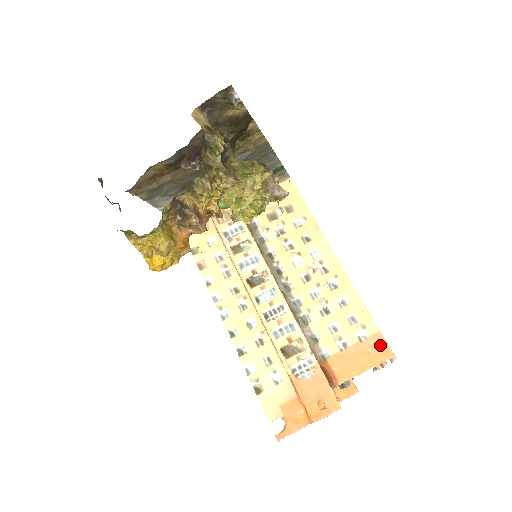
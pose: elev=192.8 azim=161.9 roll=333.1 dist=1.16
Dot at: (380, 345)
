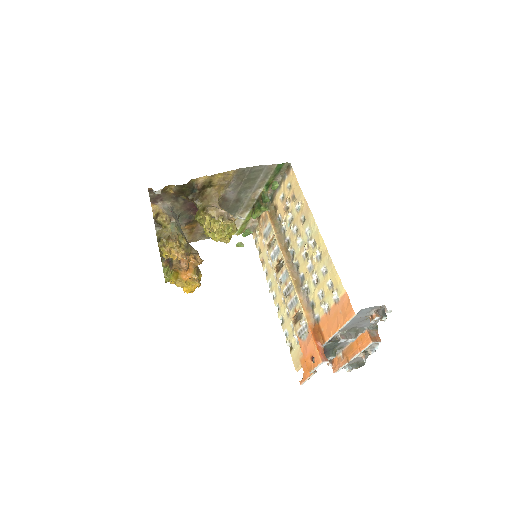
Dot at: (346, 305)
